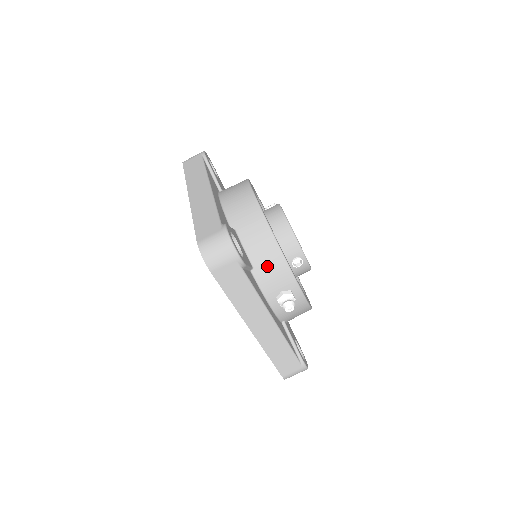
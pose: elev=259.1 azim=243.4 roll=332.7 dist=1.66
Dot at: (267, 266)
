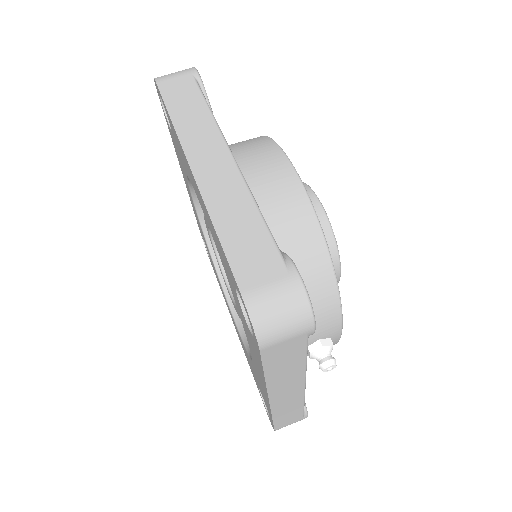
Dot at: occluded
